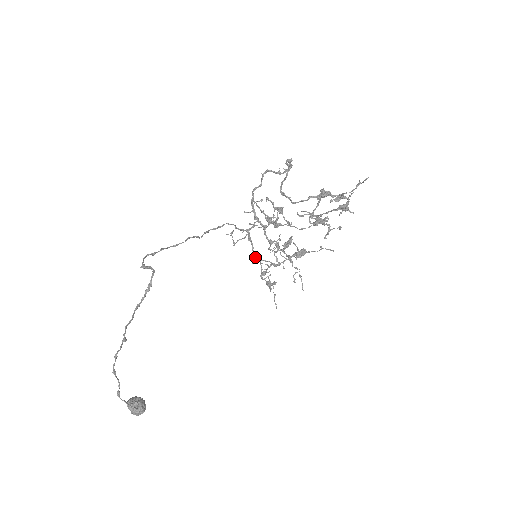
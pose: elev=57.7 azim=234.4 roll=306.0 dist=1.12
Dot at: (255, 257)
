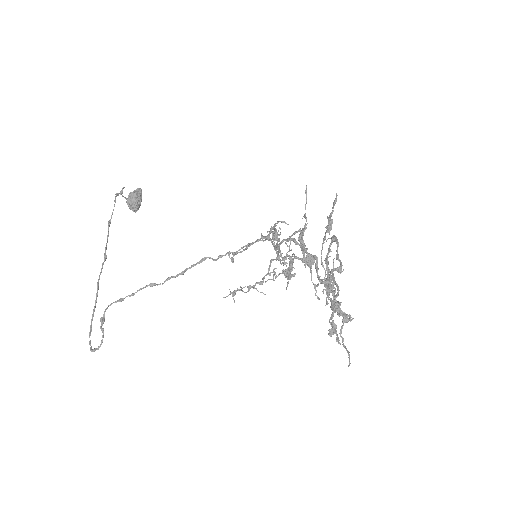
Dot at: occluded
